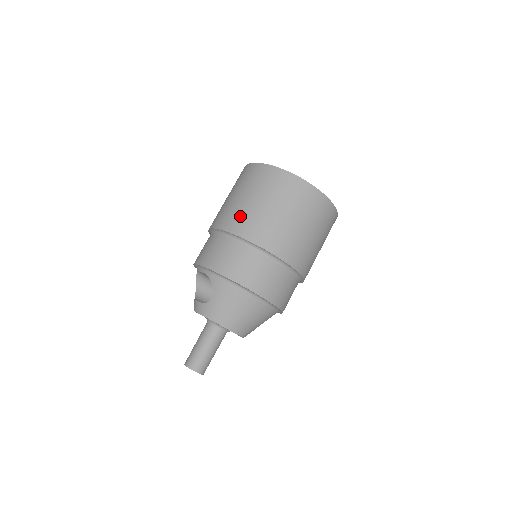
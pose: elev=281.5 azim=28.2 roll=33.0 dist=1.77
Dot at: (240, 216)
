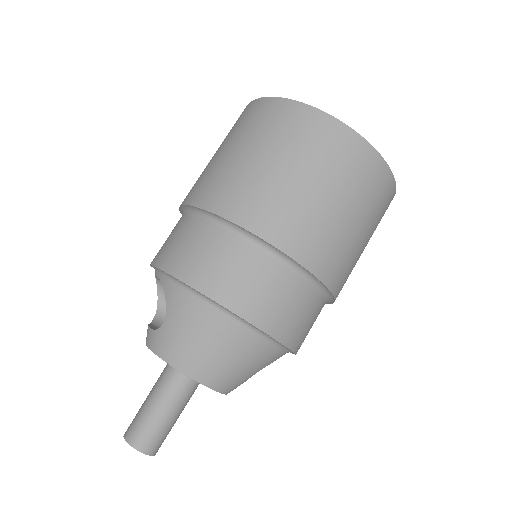
Dot at: (217, 180)
